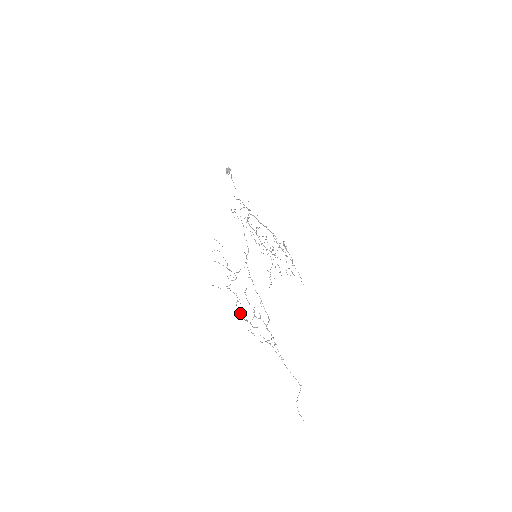
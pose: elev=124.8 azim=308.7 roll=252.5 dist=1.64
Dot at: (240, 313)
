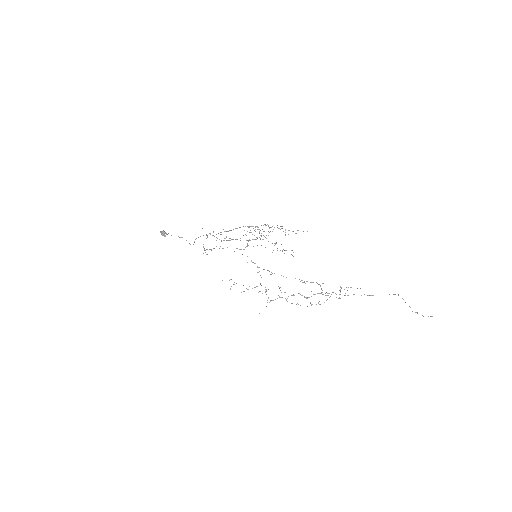
Dot at: occluded
